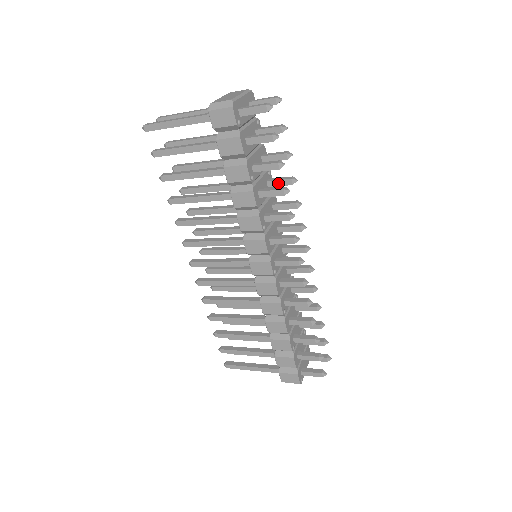
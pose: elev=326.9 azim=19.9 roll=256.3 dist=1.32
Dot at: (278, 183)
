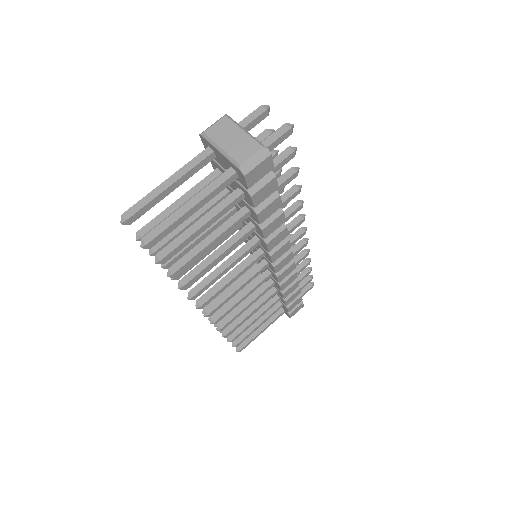
Dot at: occluded
